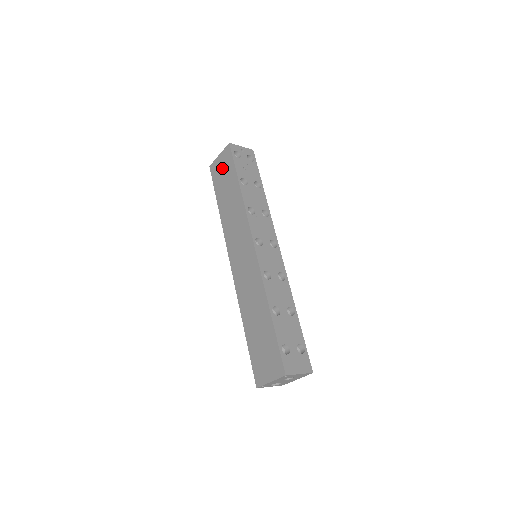
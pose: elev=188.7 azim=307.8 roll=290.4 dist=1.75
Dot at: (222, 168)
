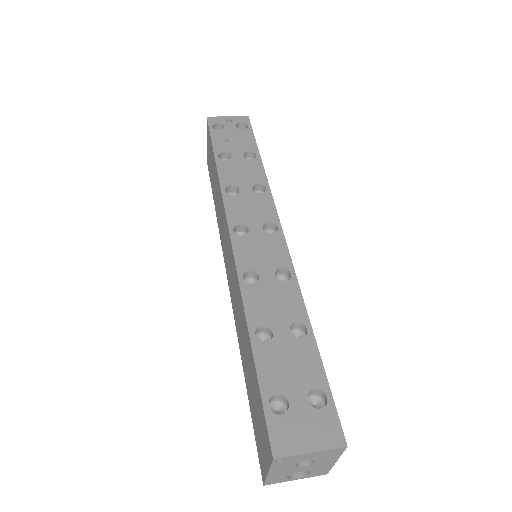
Dot at: (209, 154)
